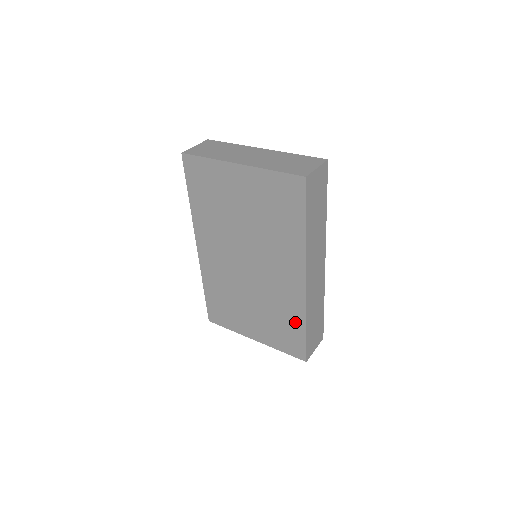
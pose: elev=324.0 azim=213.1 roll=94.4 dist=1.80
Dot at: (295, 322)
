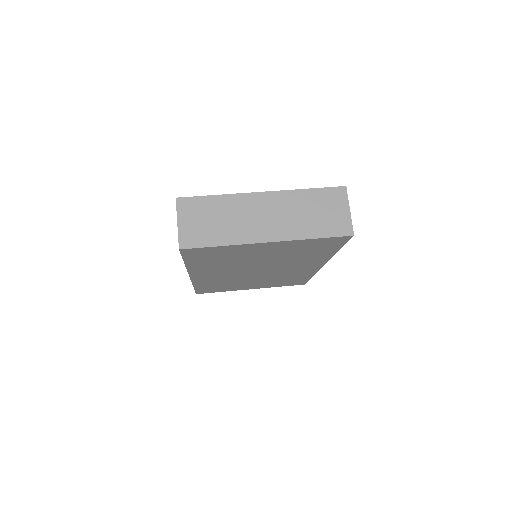
Dot at: (302, 277)
